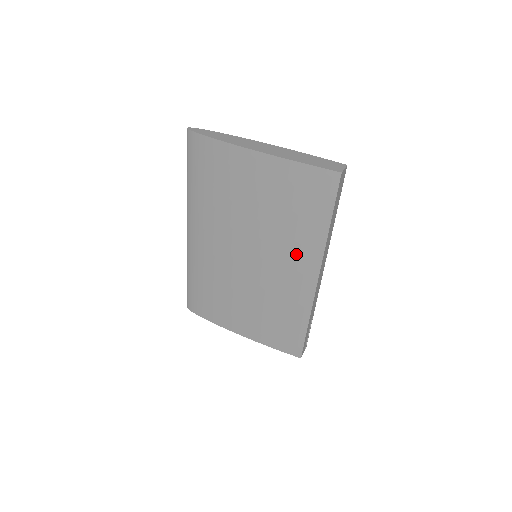
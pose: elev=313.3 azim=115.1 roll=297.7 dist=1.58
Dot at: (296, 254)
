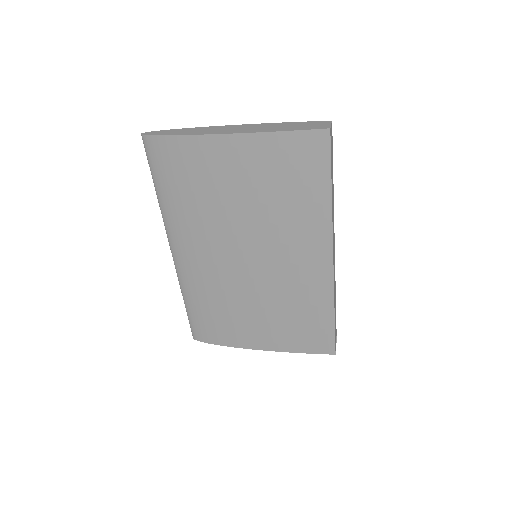
Dot at: (301, 238)
